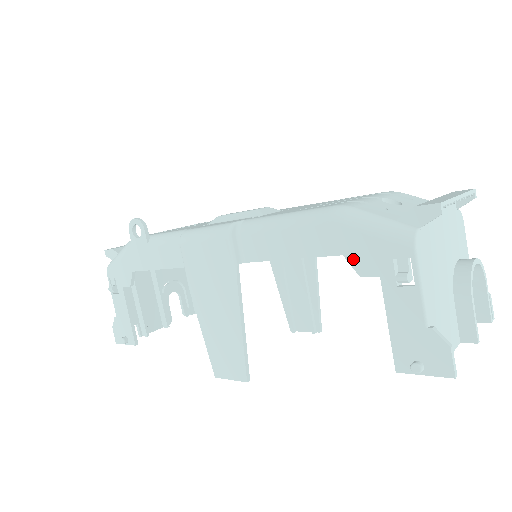
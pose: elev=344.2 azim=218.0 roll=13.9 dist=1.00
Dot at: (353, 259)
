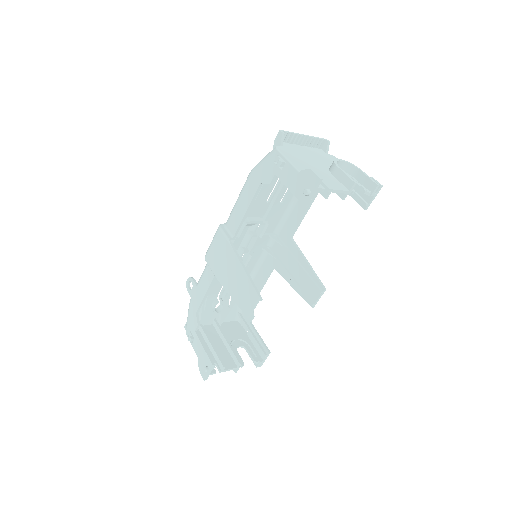
Dot at: (264, 180)
